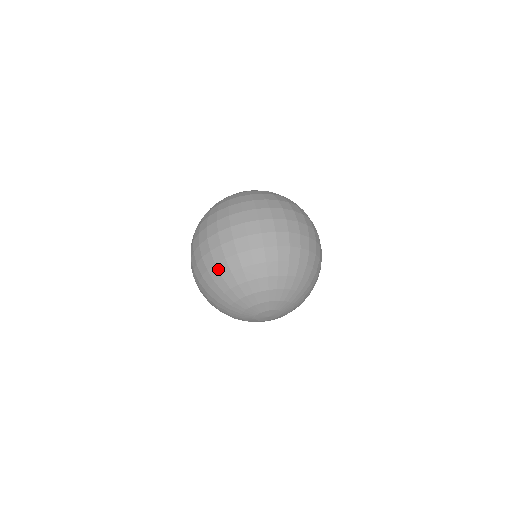
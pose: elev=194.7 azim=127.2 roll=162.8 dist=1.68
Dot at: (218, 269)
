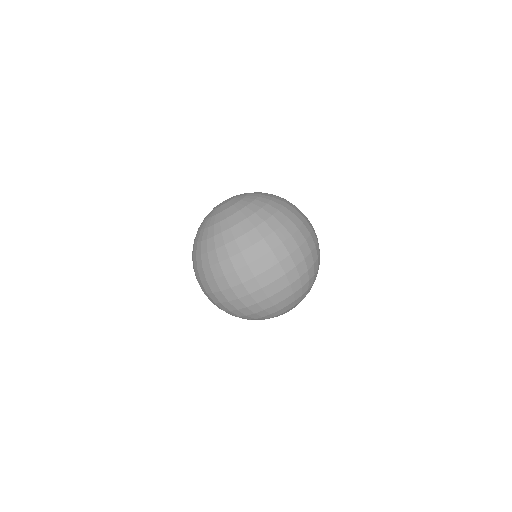
Dot at: (250, 310)
